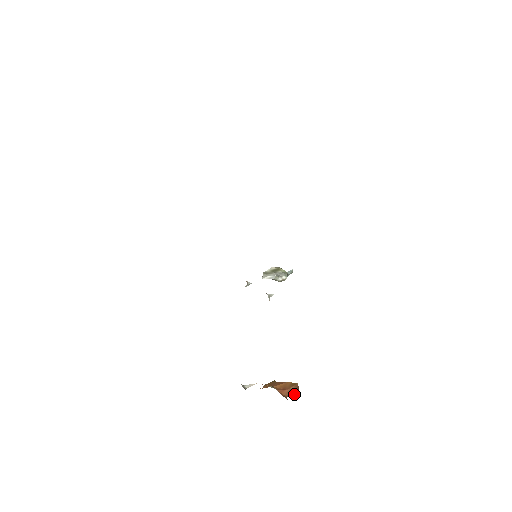
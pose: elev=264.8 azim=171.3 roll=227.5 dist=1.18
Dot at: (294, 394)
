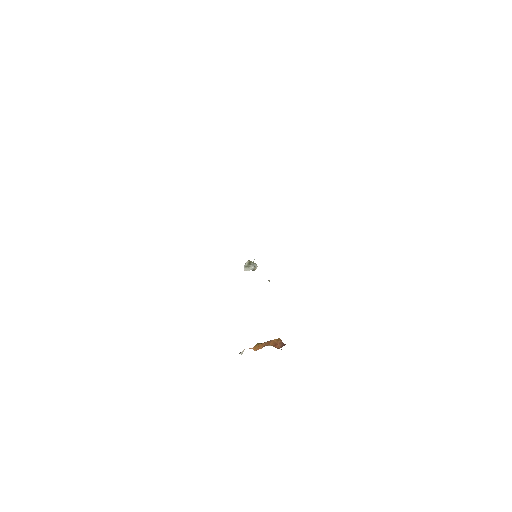
Dot at: (283, 345)
